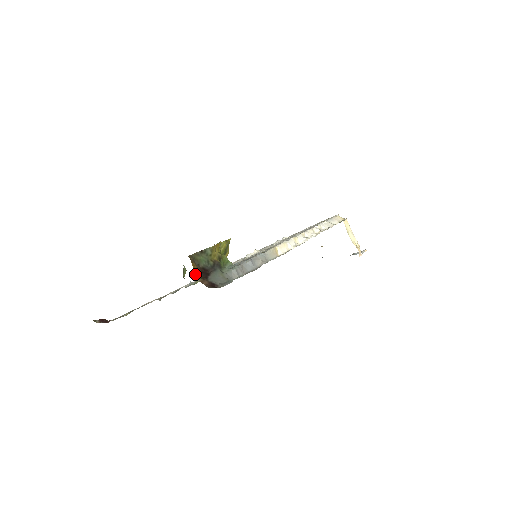
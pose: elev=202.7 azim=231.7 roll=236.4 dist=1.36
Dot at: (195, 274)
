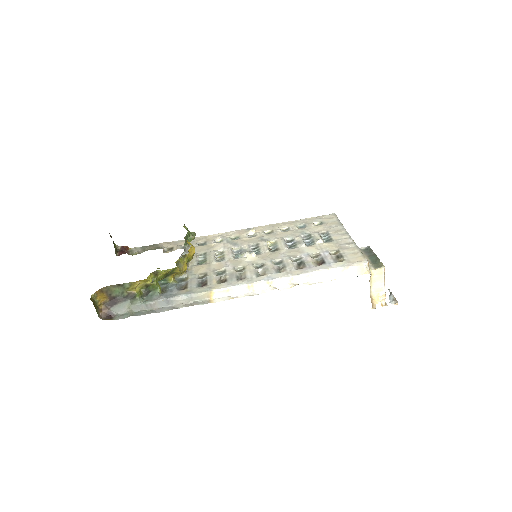
Dot at: (102, 301)
